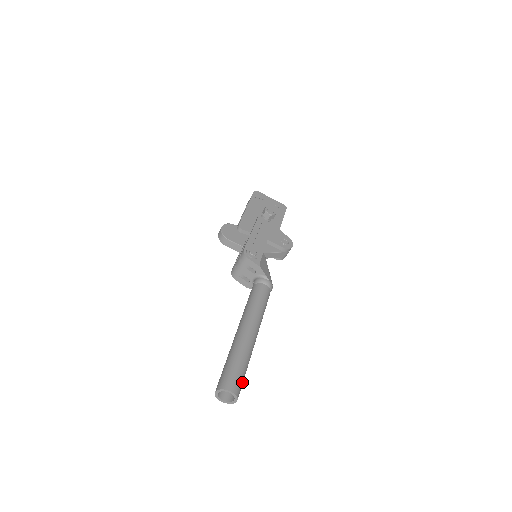
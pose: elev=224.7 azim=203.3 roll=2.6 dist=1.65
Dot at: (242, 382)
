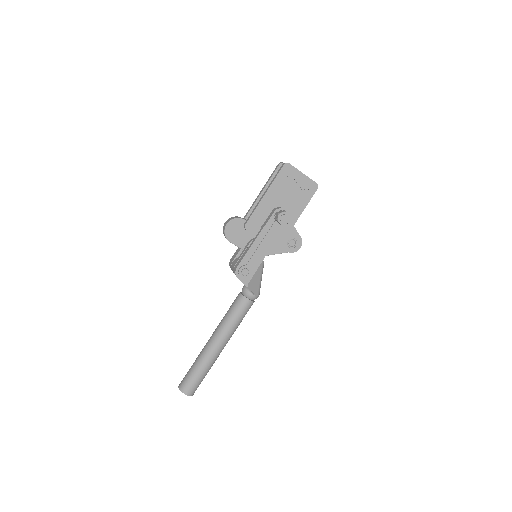
Dot at: occluded
